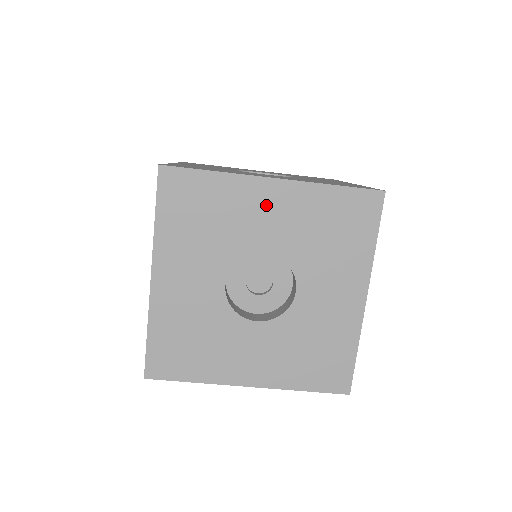
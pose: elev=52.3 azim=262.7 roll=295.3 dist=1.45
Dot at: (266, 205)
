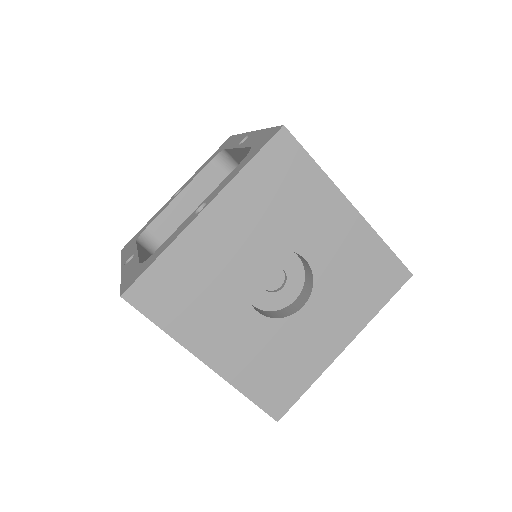
Dot at: (333, 222)
